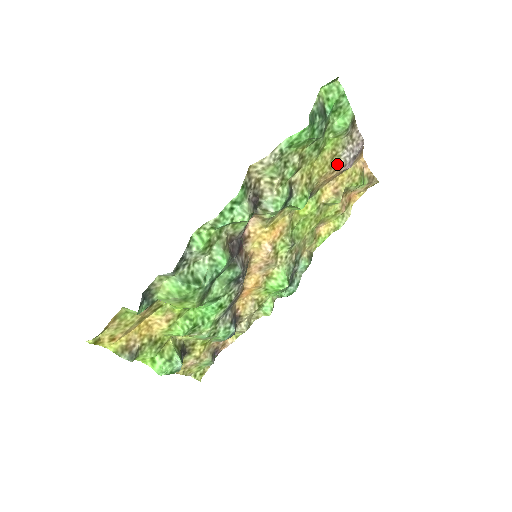
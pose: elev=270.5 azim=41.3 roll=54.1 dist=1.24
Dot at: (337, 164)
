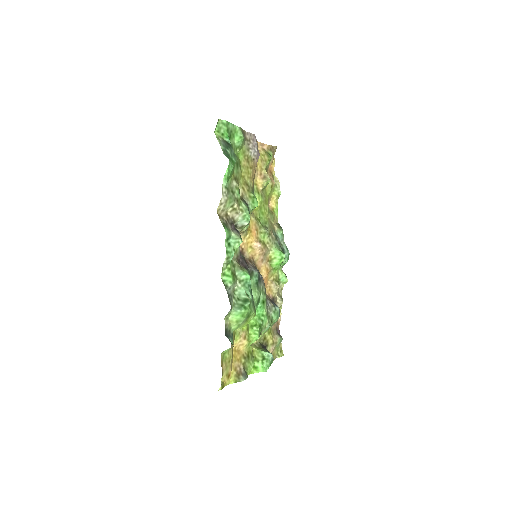
Dot at: (252, 162)
